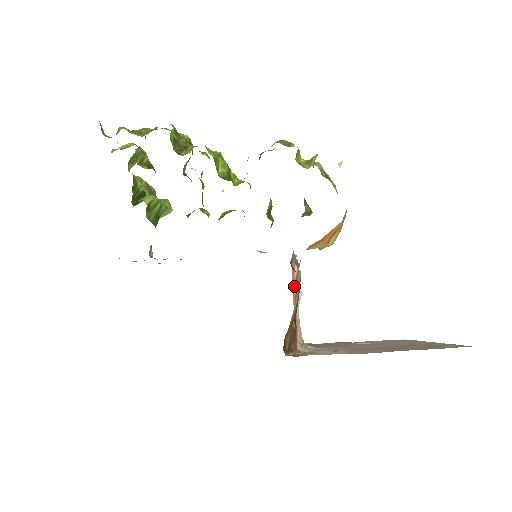
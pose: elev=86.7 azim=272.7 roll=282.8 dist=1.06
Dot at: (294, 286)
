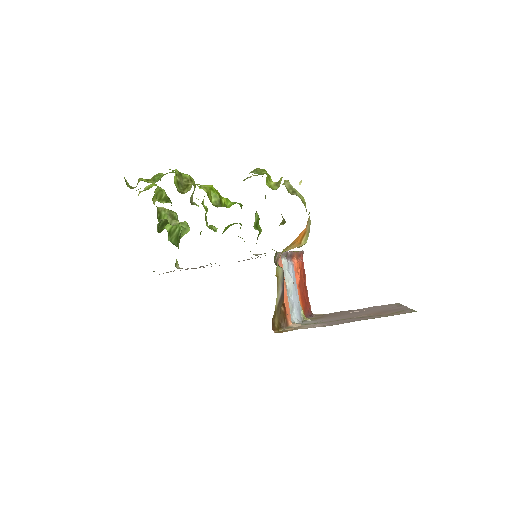
Dot at: occluded
